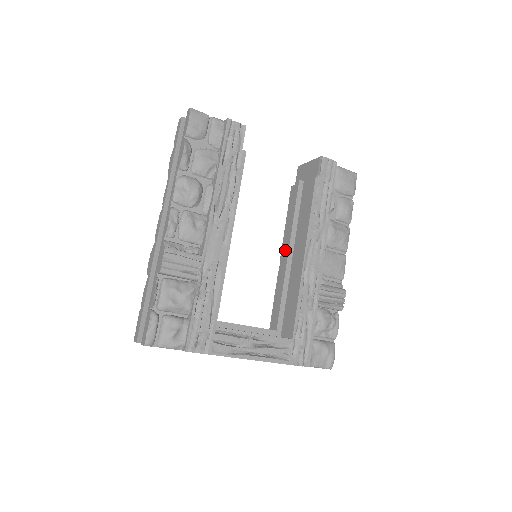
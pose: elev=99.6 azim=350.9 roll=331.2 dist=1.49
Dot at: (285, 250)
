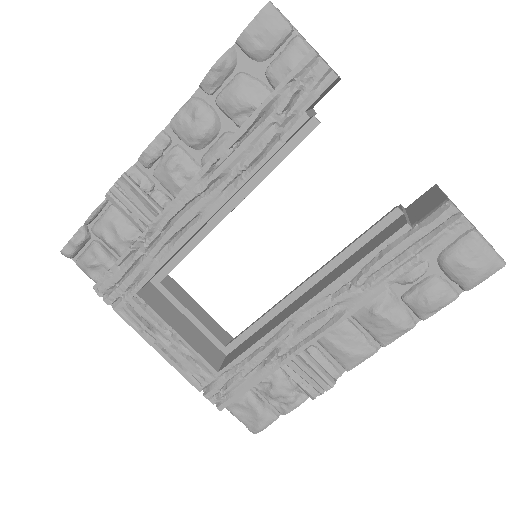
Dot at: occluded
